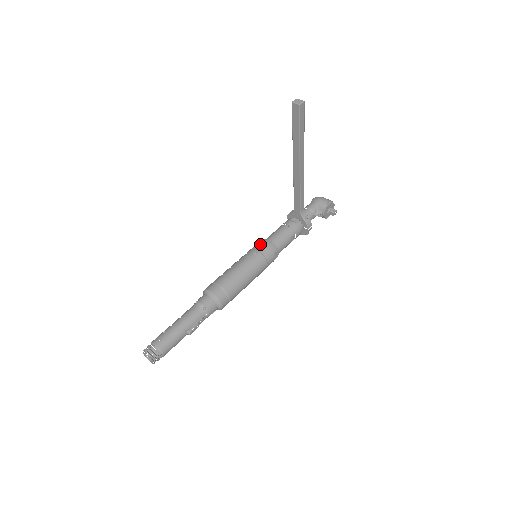
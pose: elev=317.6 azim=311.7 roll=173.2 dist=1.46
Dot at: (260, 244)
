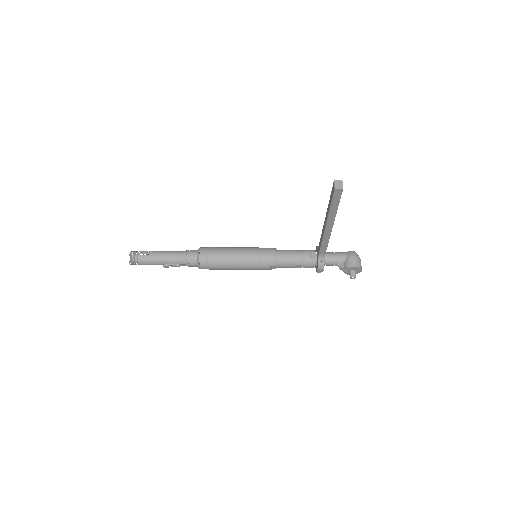
Dot at: (267, 250)
